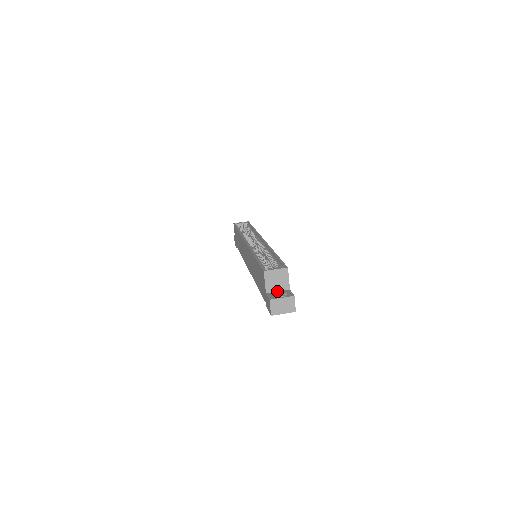
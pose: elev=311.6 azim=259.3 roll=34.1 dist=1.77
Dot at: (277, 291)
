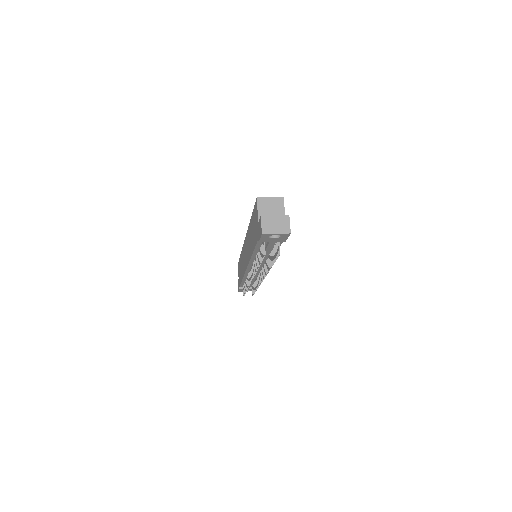
Dot at: occluded
